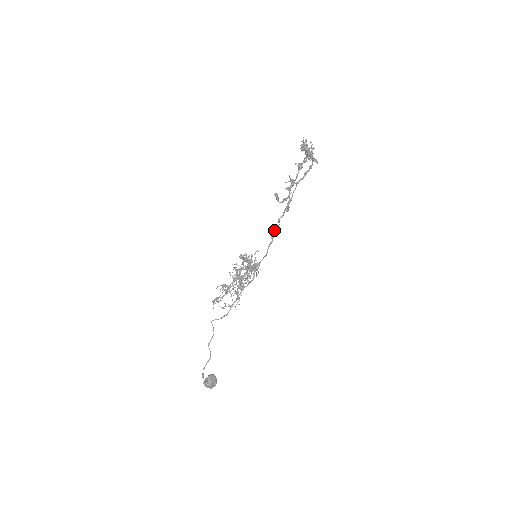
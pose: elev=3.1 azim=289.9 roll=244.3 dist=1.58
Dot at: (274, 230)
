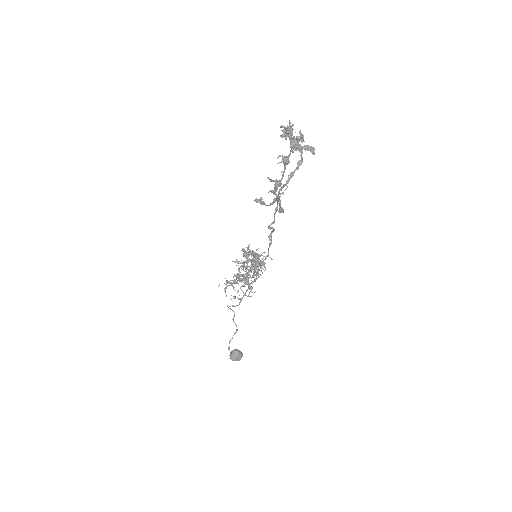
Dot at: (271, 231)
